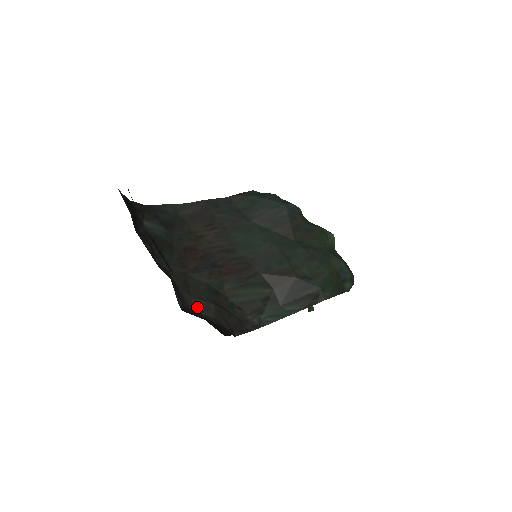
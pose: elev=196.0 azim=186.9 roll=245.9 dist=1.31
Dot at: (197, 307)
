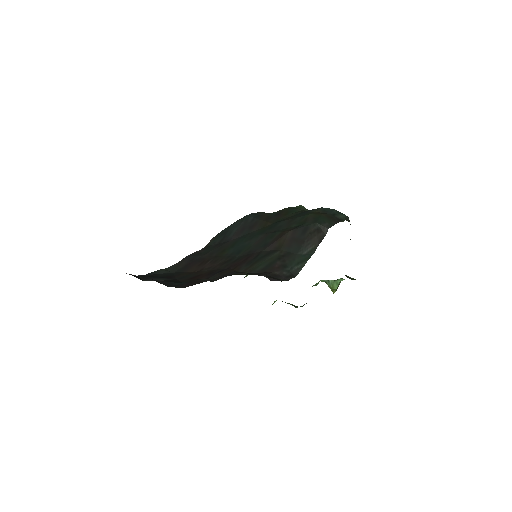
Dot at: (218, 279)
